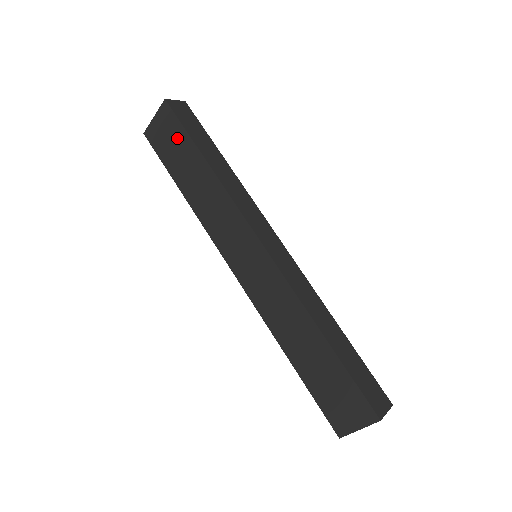
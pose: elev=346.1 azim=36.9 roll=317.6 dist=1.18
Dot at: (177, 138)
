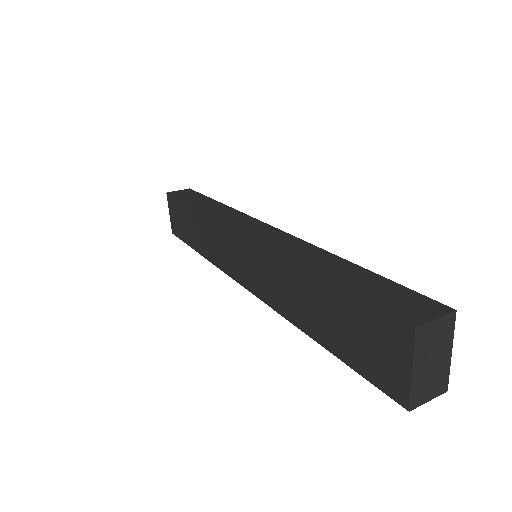
Dot at: (179, 212)
